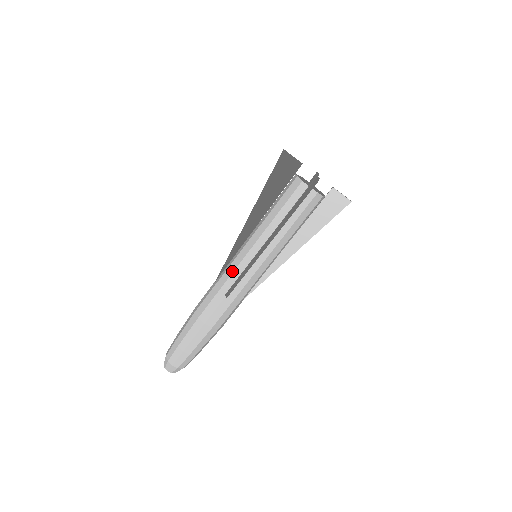
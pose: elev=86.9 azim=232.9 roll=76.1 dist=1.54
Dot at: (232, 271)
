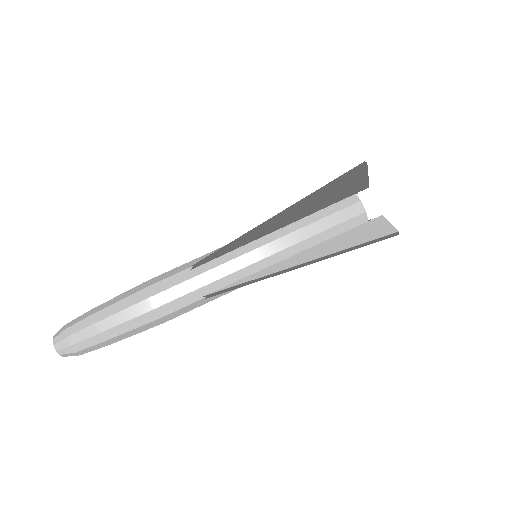
Dot at: (231, 271)
